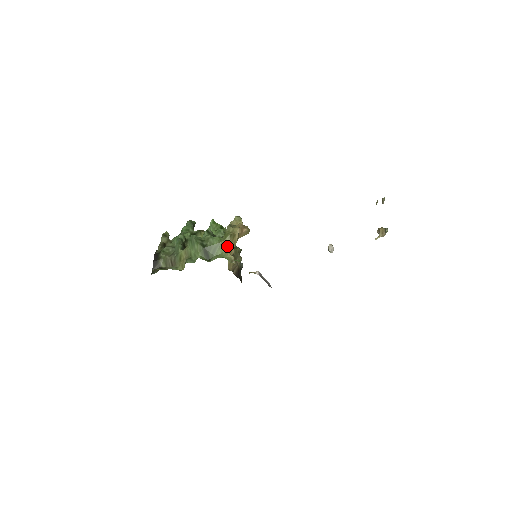
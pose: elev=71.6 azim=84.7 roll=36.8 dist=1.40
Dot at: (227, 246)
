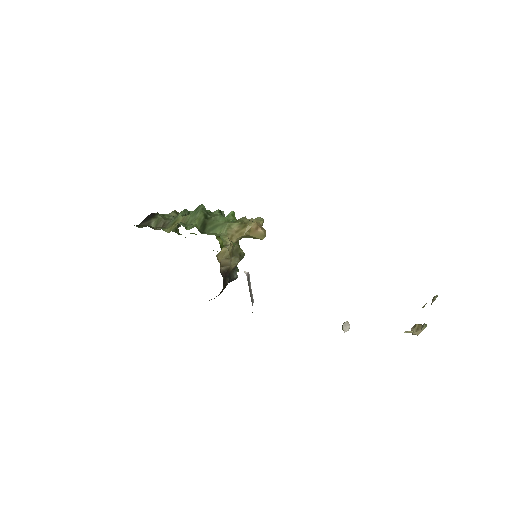
Dot at: (231, 230)
